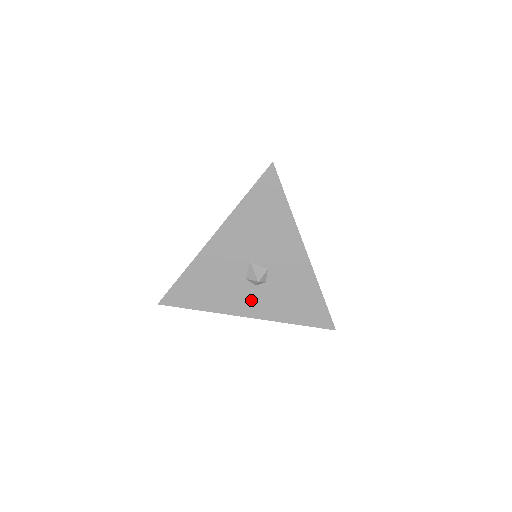
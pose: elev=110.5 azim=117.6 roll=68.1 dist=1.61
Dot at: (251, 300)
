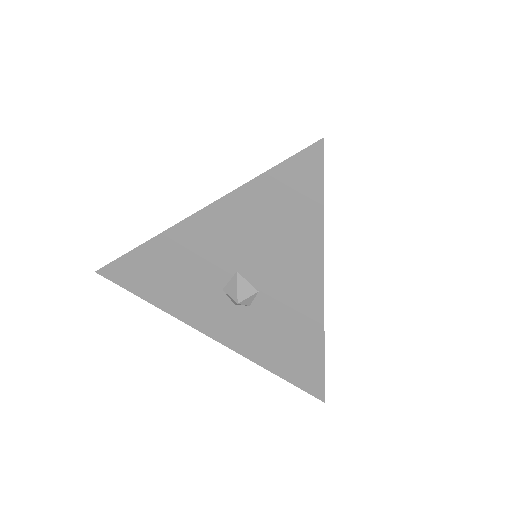
Dot at: (222, 319)
